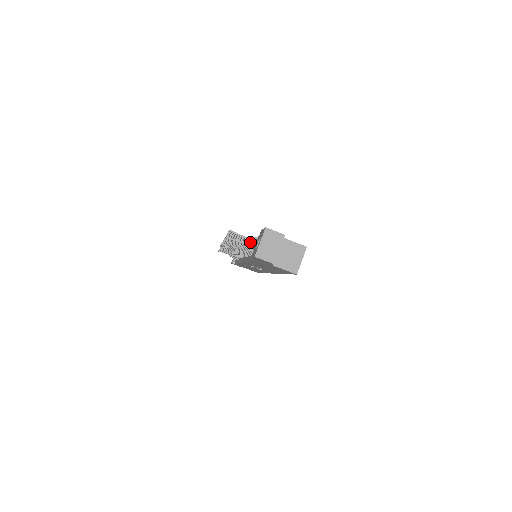
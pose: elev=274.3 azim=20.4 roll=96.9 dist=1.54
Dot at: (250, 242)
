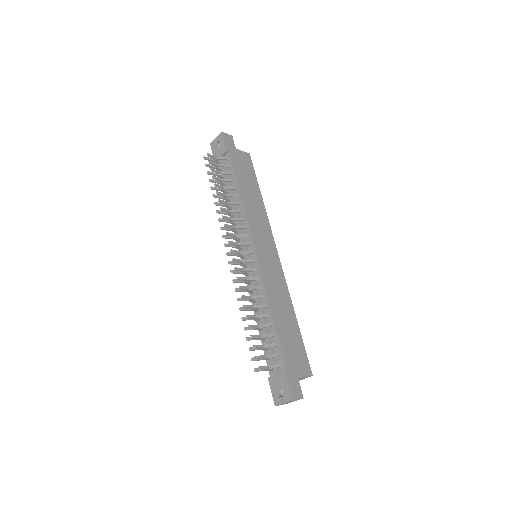
Dot at: (265, 317)
